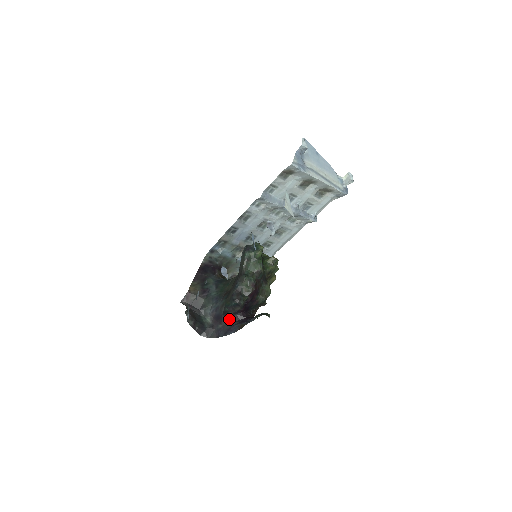
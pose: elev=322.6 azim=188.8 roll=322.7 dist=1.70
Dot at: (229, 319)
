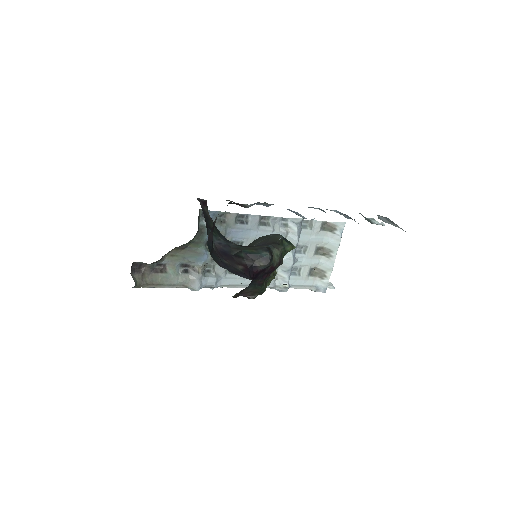
Dot at: (238, 265)
